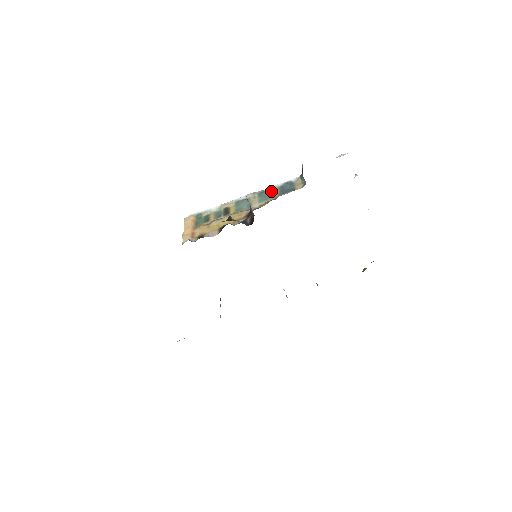
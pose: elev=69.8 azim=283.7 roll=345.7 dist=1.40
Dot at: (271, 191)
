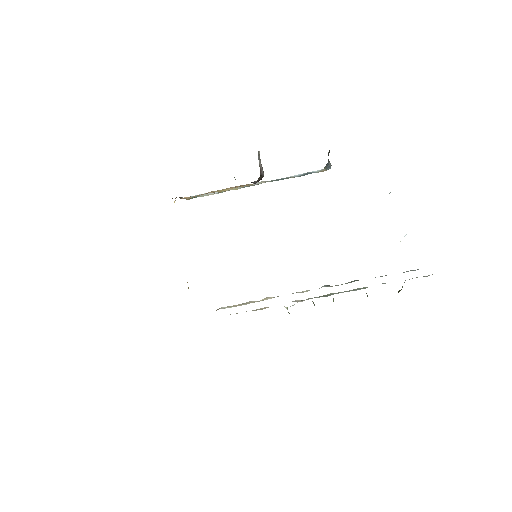
Dot at: occluded
